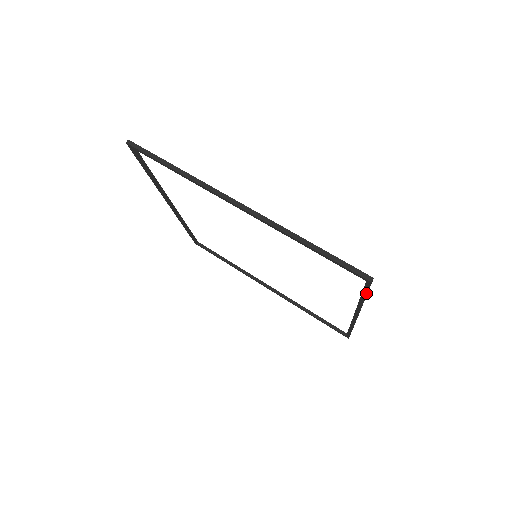
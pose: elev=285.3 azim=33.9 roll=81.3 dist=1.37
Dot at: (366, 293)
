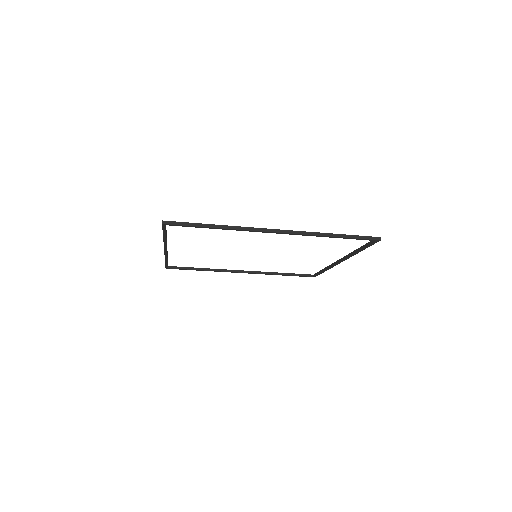
Dot at: occluded
